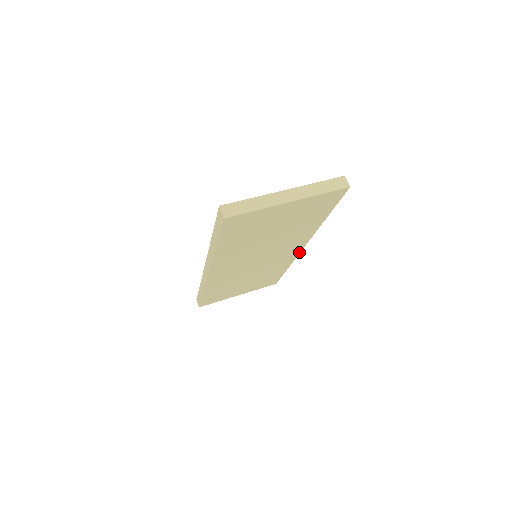
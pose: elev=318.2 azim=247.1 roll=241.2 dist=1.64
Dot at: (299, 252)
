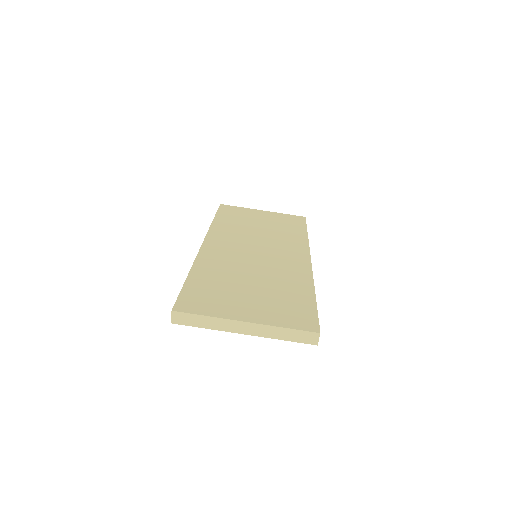
Dot at: occluded
